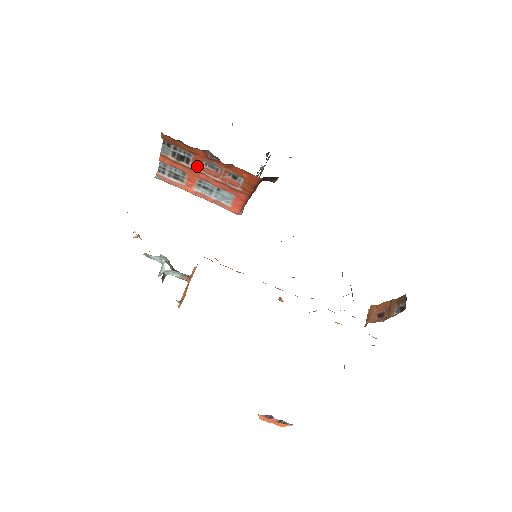
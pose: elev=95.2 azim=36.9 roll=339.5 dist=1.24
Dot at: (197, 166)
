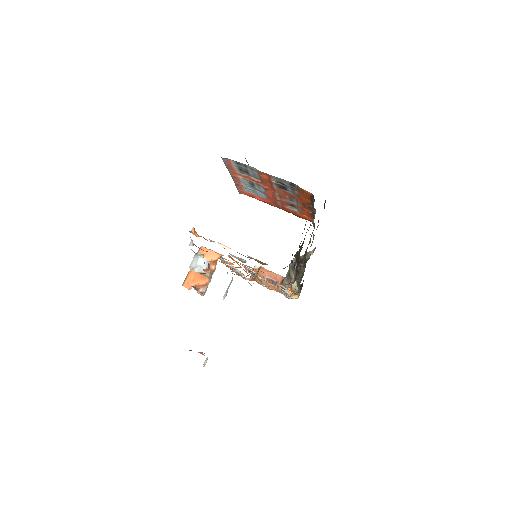
Dot at: (282, 192)
